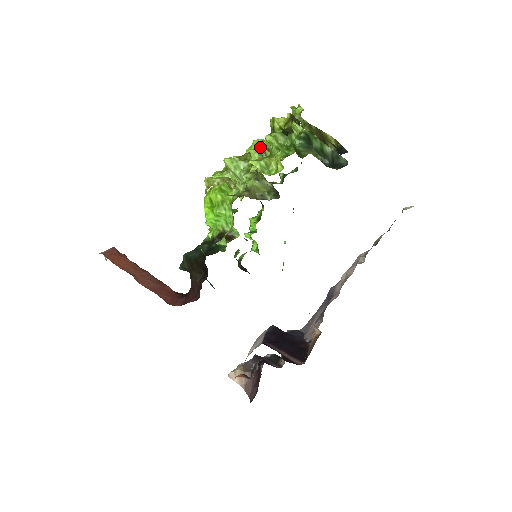
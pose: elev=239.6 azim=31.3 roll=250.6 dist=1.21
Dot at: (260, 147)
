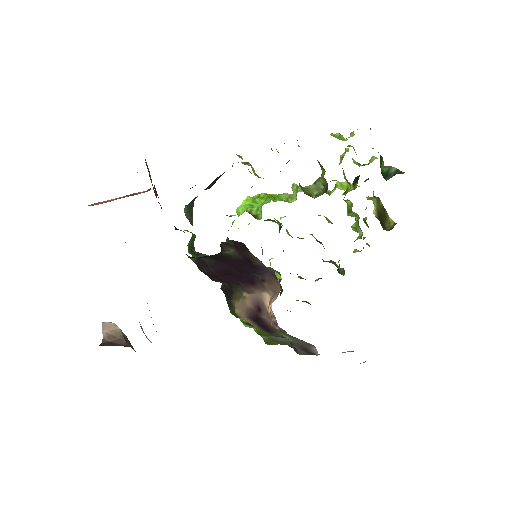
Dot at: (328, 190)
